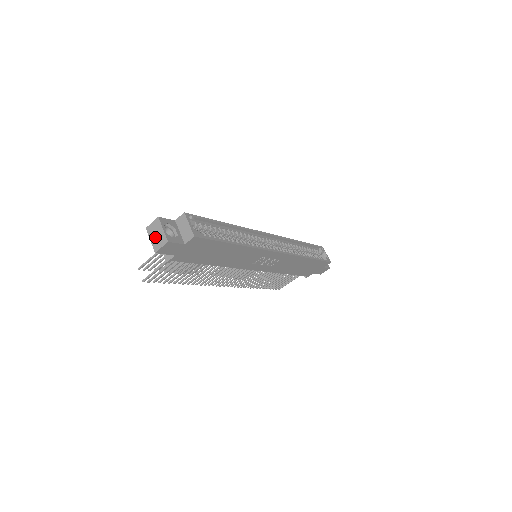
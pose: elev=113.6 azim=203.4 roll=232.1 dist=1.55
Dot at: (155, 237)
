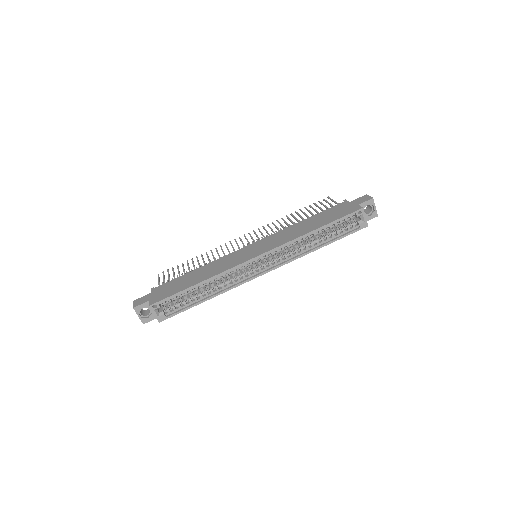
Dot at: occluded
